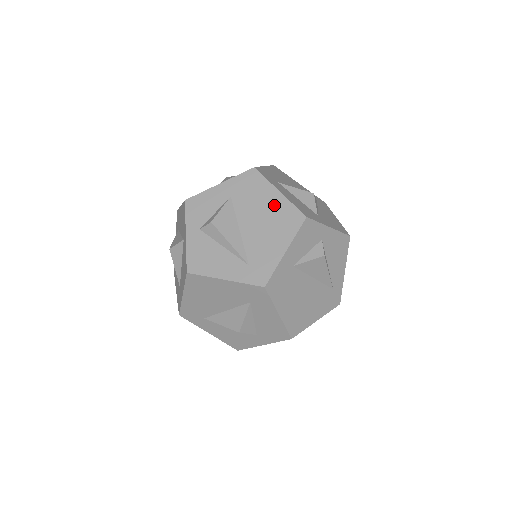
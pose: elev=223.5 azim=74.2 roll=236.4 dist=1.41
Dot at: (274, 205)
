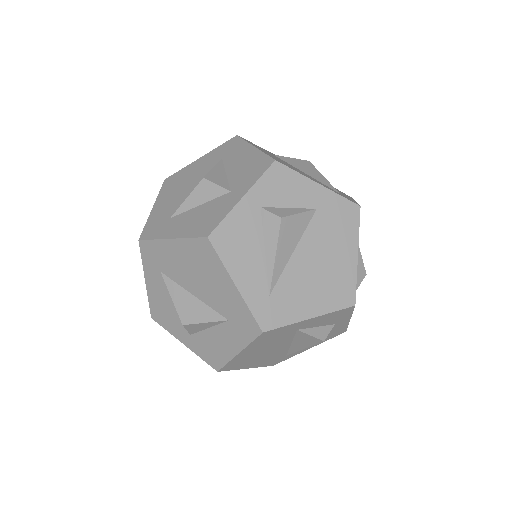
Dot at: (342, 263)
